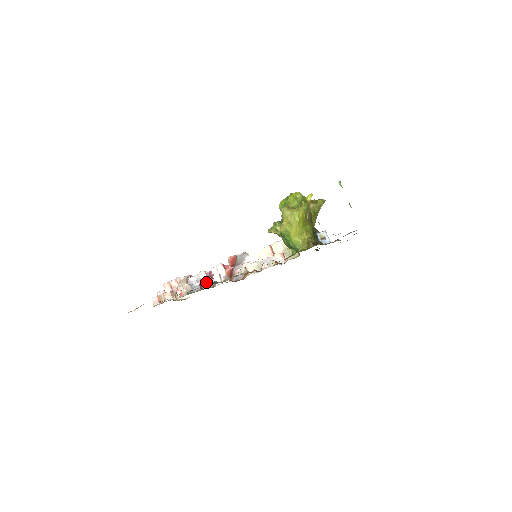
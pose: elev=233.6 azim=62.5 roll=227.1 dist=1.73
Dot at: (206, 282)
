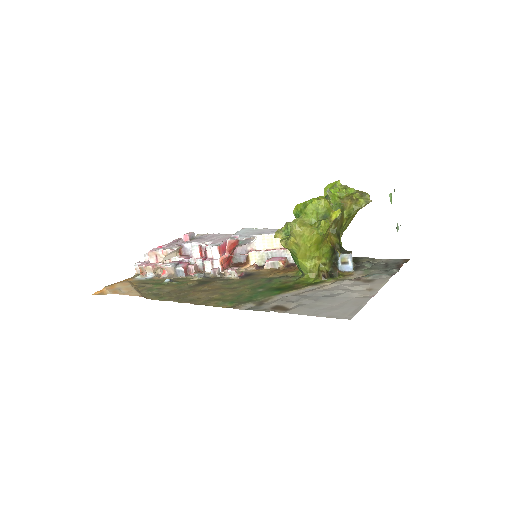
Dot at: (193, 267)
